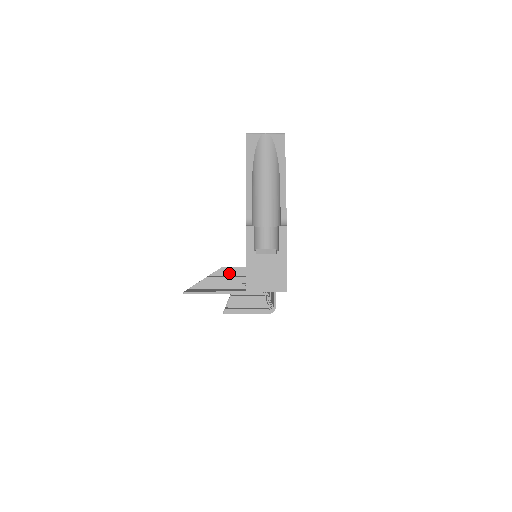
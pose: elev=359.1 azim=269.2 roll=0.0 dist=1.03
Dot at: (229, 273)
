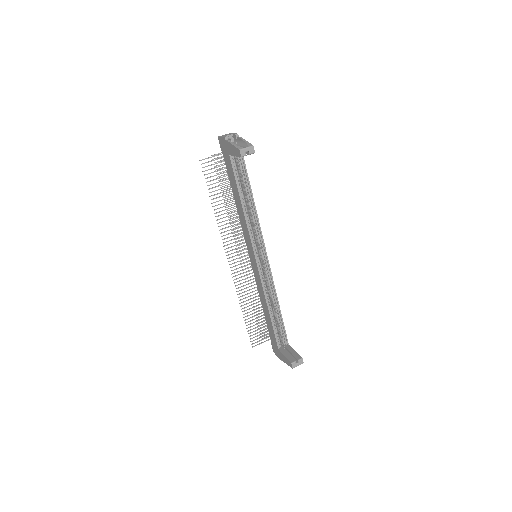
Dot at: occluded
